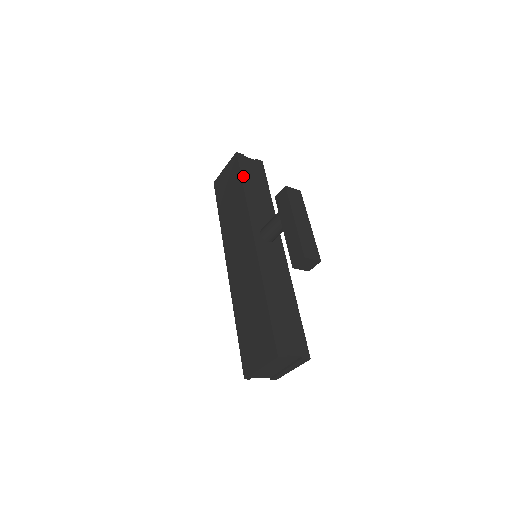
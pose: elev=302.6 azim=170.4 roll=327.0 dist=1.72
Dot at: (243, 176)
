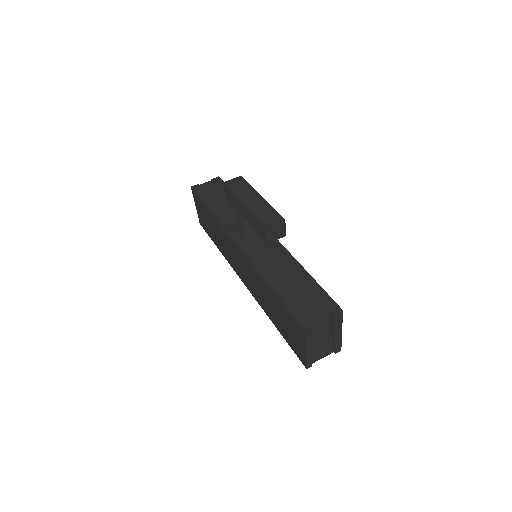
Dot at: (205, 201)
